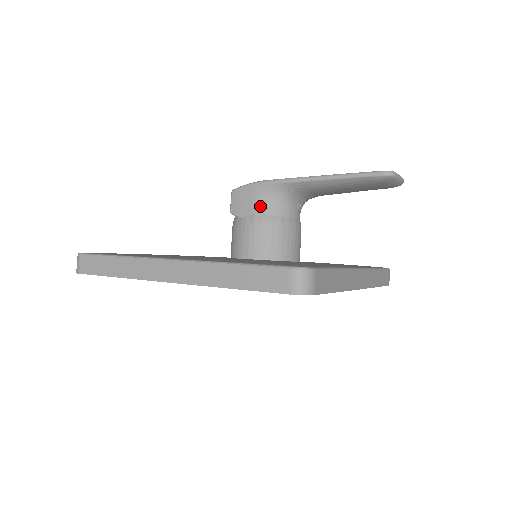
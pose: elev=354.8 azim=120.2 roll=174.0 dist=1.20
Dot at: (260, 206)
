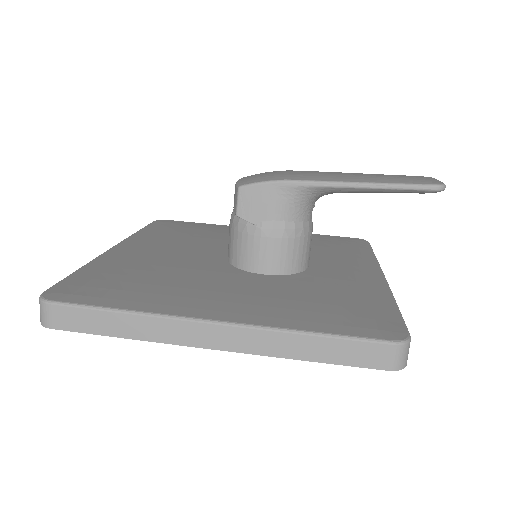
Dot at: (281, 212)
